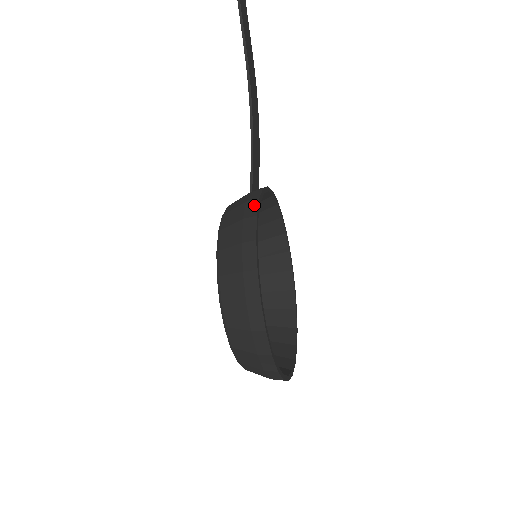
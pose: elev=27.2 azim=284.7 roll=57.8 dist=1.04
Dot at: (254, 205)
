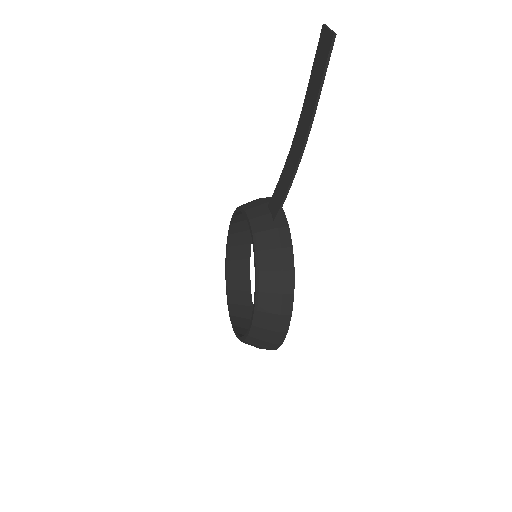
Dot at: (290, 256)
